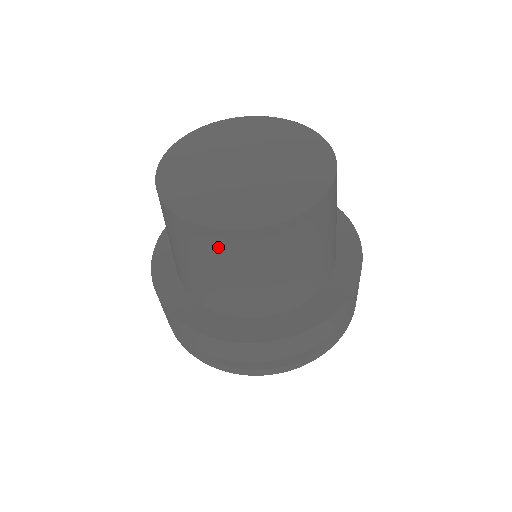
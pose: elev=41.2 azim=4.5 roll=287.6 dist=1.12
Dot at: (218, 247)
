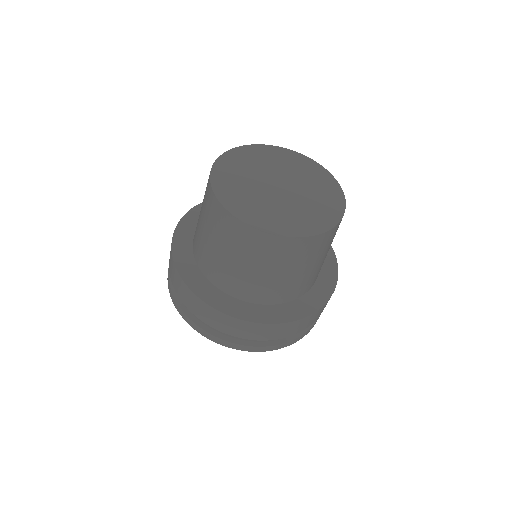
Dot at: (321, 245)
